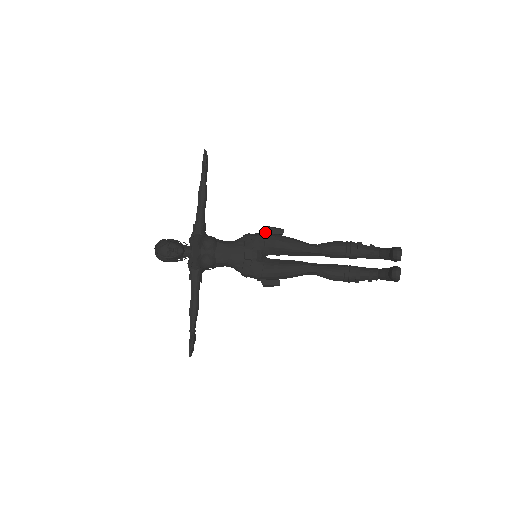
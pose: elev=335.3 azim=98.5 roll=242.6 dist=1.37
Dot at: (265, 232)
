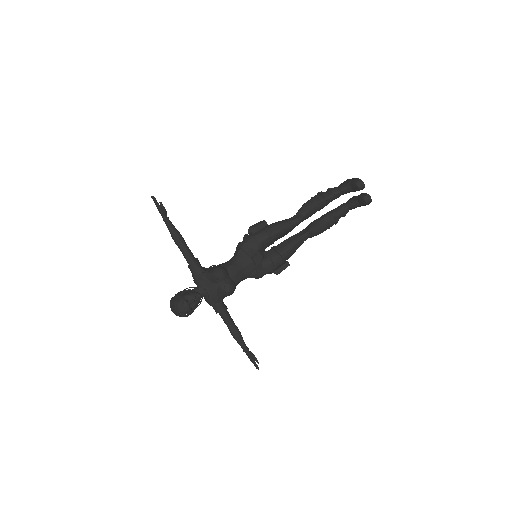
Dot at: (253, 233)
